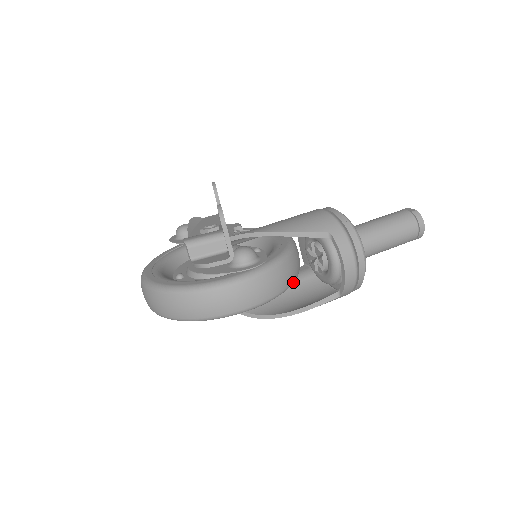
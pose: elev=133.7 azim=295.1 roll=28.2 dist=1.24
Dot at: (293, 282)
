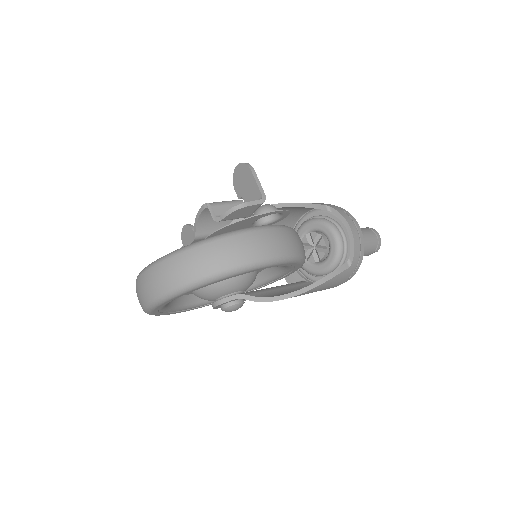
Dot at: occluded
